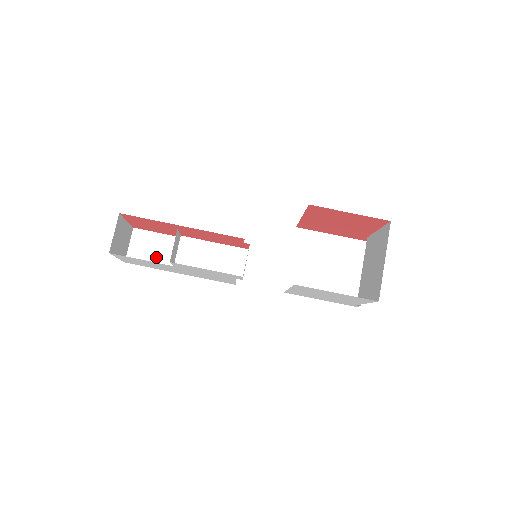
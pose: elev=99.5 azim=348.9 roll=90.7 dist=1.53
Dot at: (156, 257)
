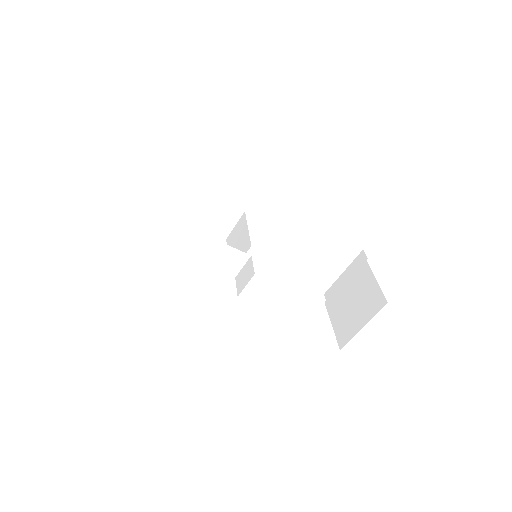
Dot at: (153, 195)
